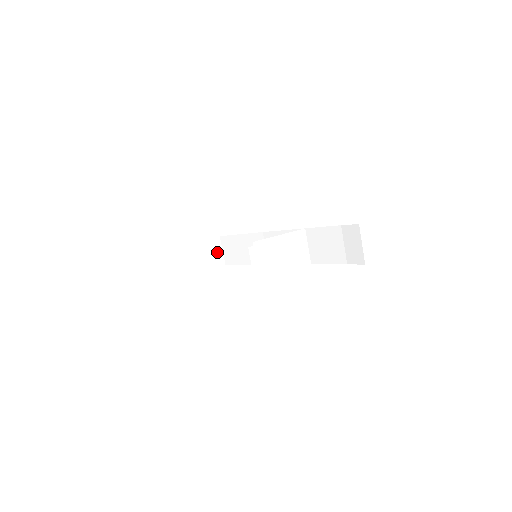
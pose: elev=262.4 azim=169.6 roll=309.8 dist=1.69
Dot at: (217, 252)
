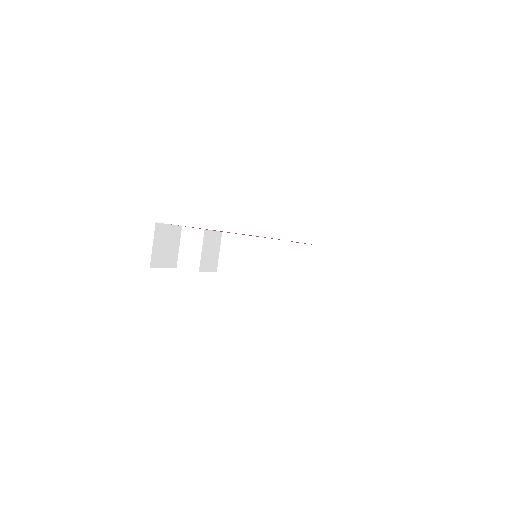
Dot at: (311, 260)
